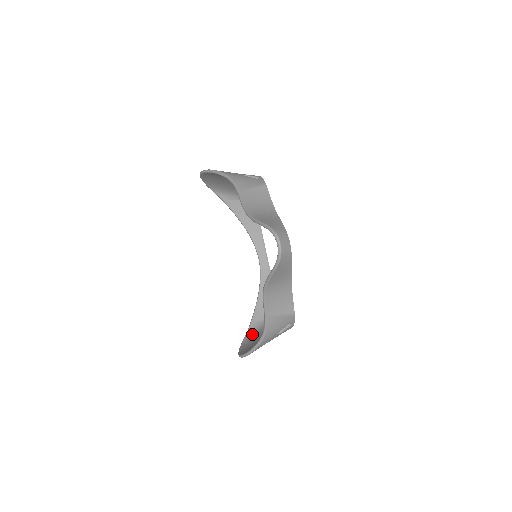
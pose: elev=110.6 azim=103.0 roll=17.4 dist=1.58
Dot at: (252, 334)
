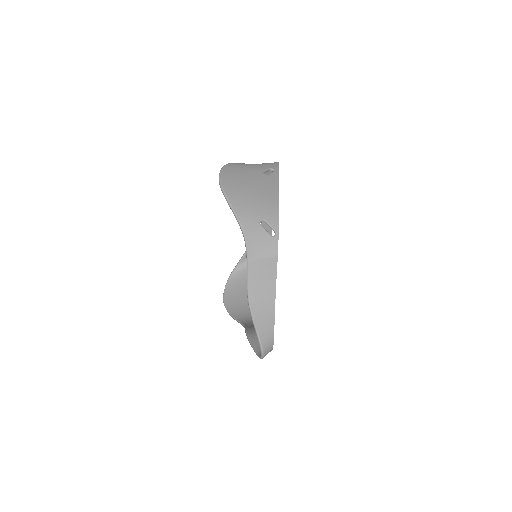
Dot at: (240, 270)
